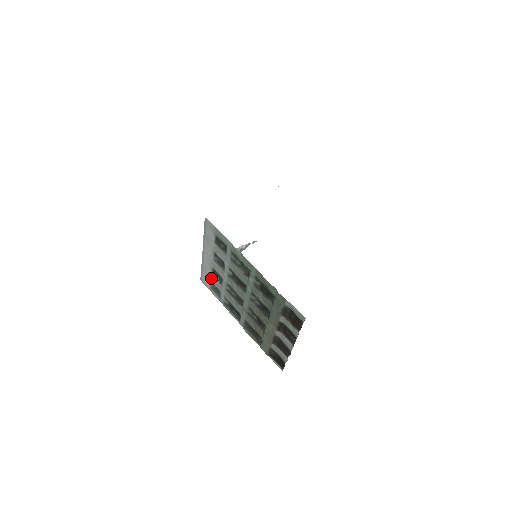
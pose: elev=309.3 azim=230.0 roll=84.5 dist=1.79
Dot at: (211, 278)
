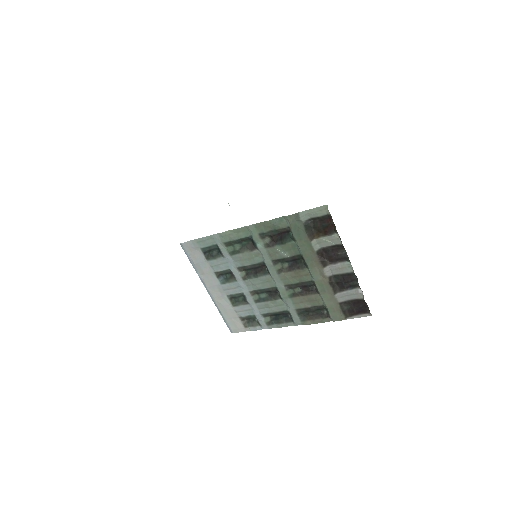
Dot at: (236, 312)
